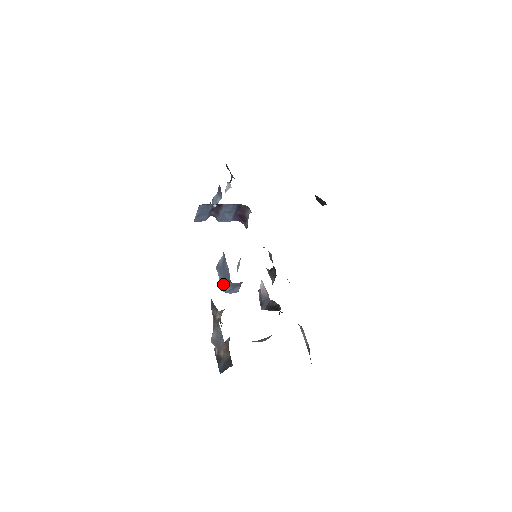
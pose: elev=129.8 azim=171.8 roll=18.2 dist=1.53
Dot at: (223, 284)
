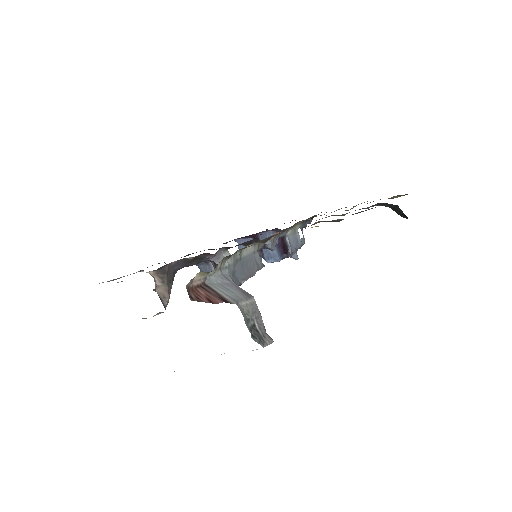
Dot at: occluded
